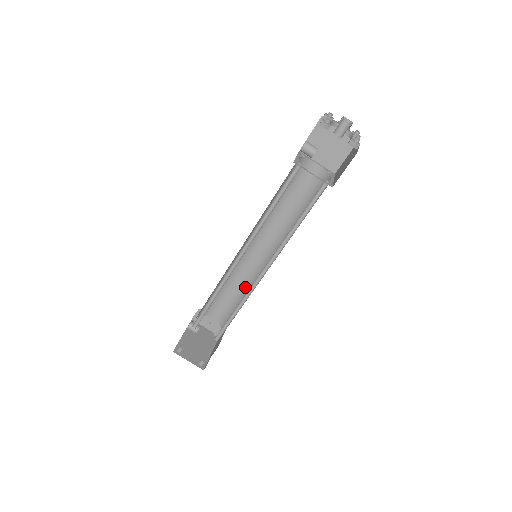
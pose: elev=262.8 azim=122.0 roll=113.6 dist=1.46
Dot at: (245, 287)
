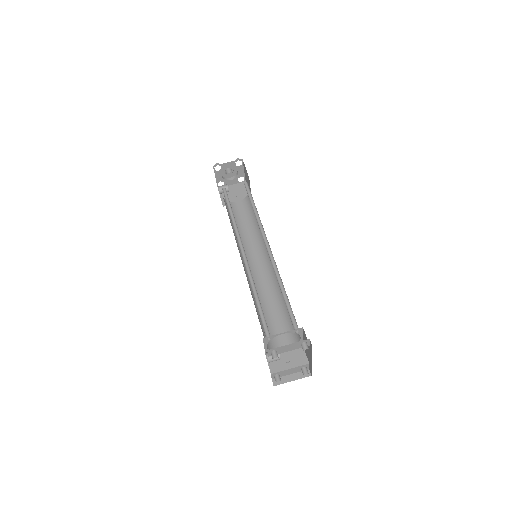
Dot at: (277, 295)
